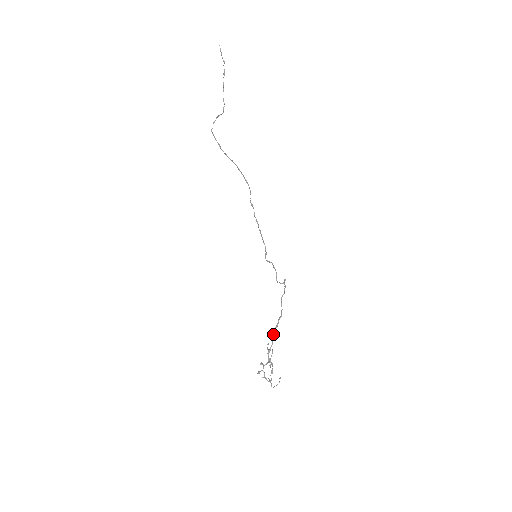
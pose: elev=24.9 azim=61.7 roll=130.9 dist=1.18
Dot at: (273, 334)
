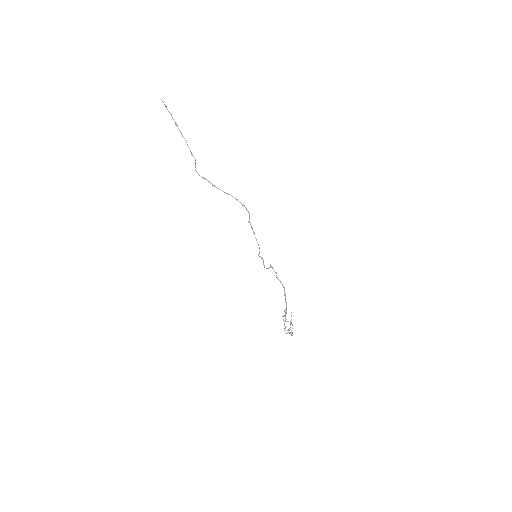
Dot at: (286, 302)
